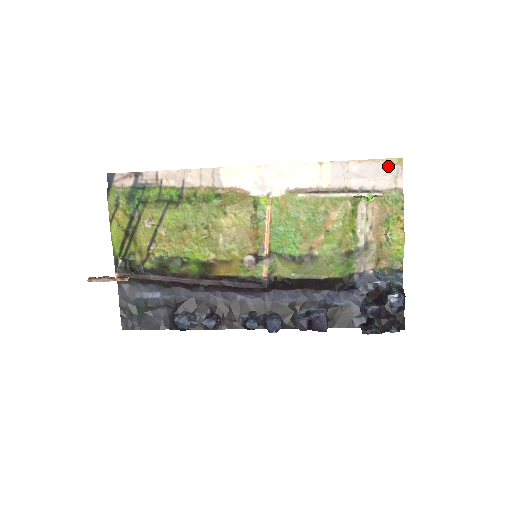
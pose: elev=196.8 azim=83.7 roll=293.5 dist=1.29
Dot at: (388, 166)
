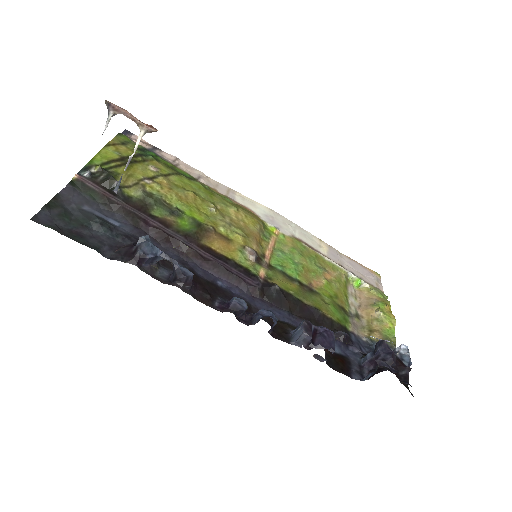
Dot at: (370, 273)
